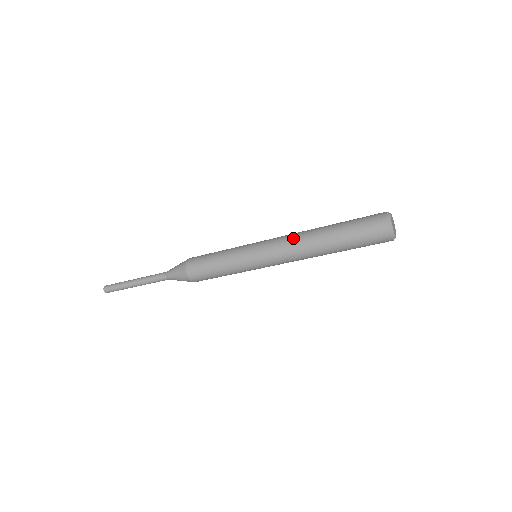
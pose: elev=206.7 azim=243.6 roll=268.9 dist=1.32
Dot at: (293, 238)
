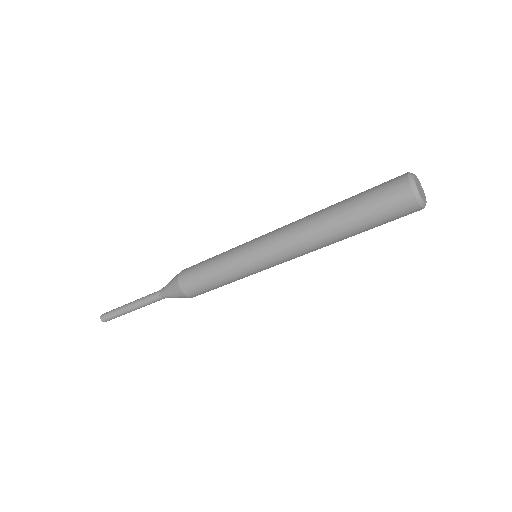
Dot at: (294, 226)
